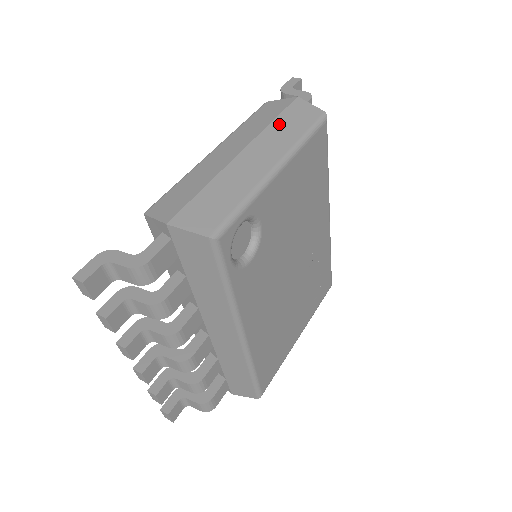
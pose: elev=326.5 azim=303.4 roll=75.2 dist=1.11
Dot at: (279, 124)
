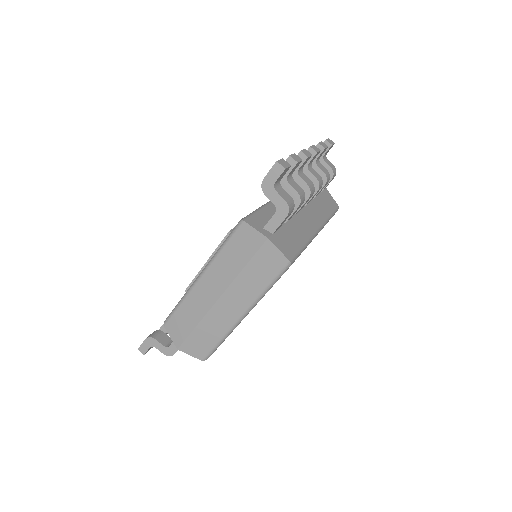
Dot at: (248, 273)
